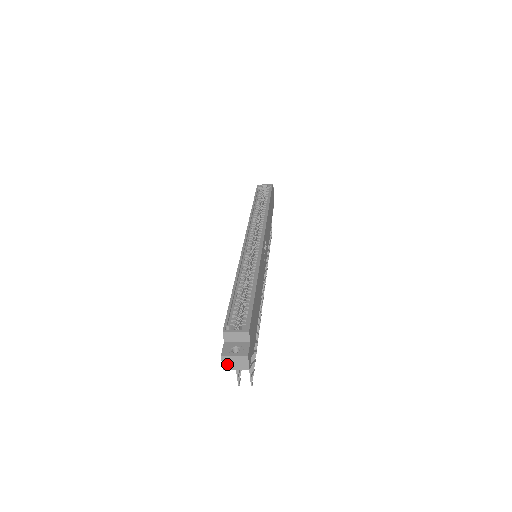
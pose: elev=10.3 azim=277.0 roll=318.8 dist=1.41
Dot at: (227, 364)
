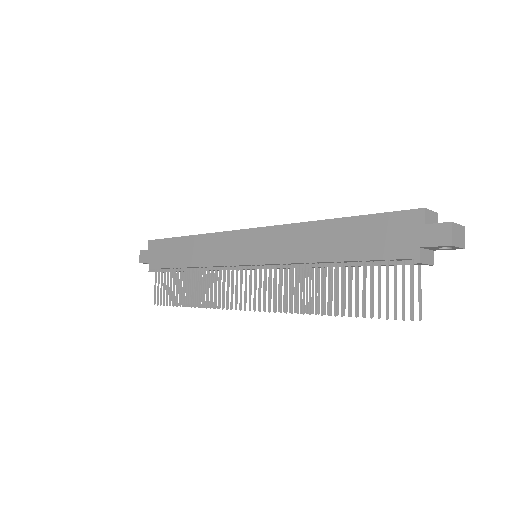
Dot at: (455, 236)
